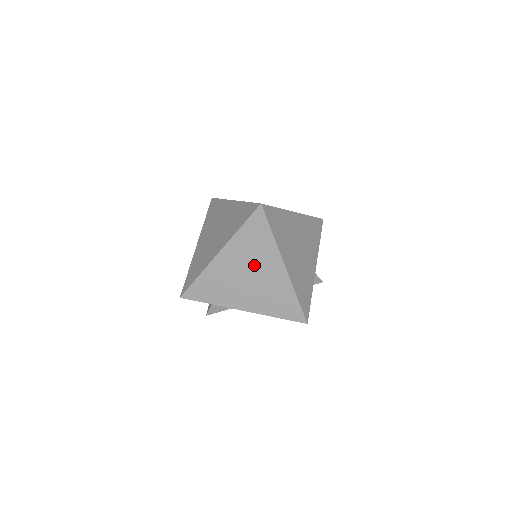
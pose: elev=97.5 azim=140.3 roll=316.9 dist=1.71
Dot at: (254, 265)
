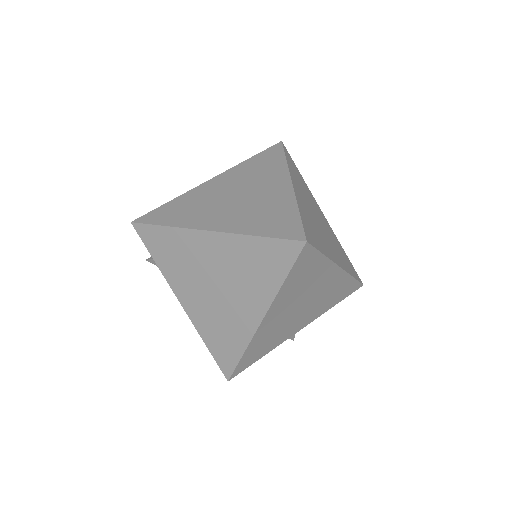
Dot at: (233, 283)
